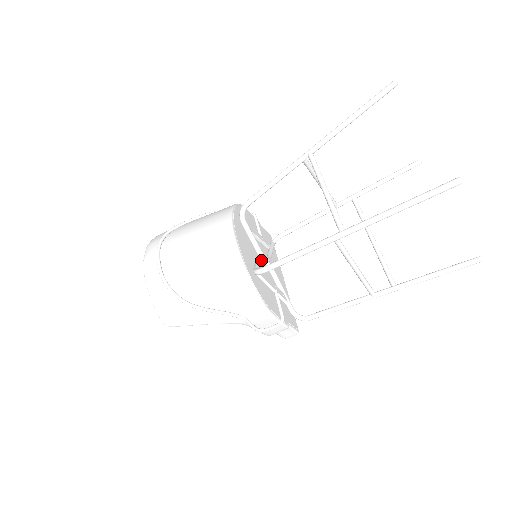
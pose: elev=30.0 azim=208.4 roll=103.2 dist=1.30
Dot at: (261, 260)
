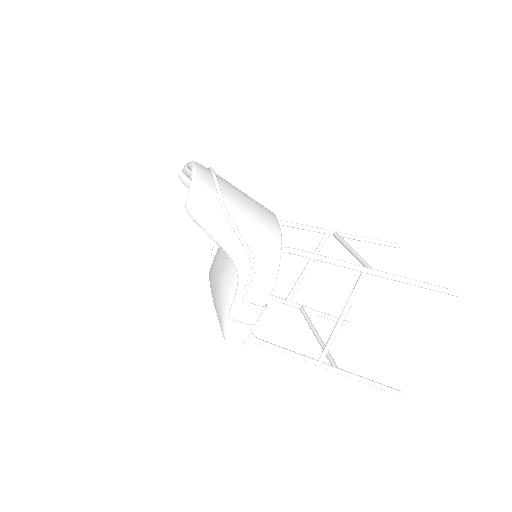
Dot at: occluded
